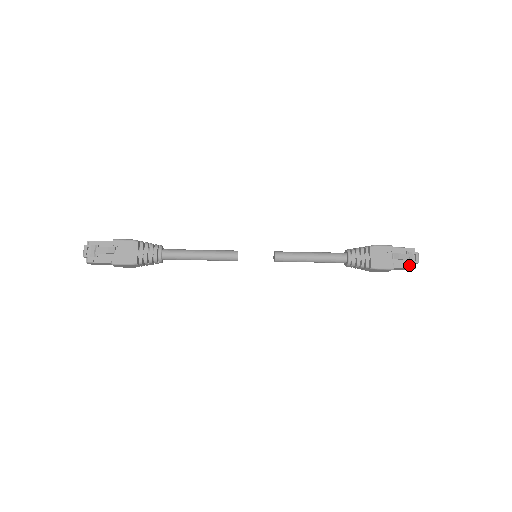
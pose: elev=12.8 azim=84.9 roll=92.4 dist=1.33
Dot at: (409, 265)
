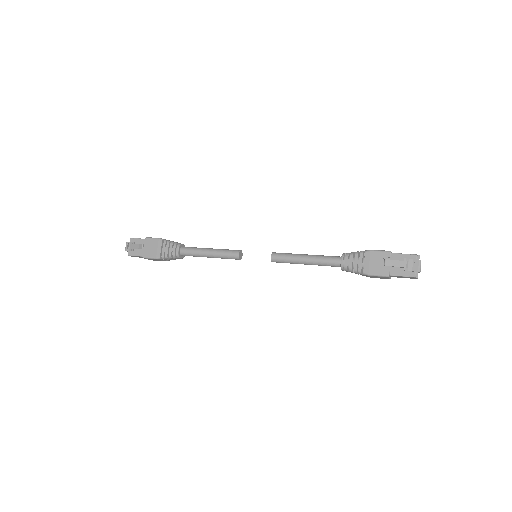
Dot at: (408, 273)
